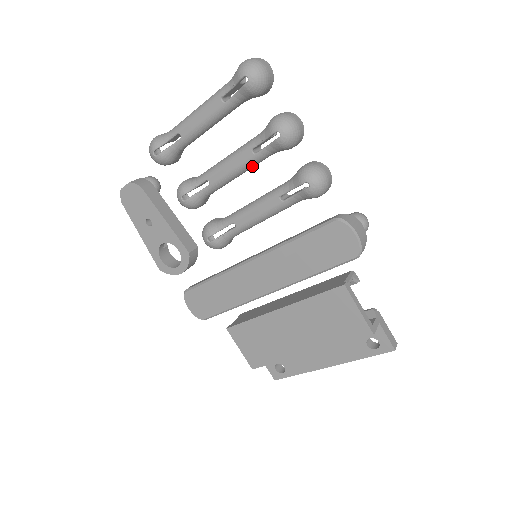
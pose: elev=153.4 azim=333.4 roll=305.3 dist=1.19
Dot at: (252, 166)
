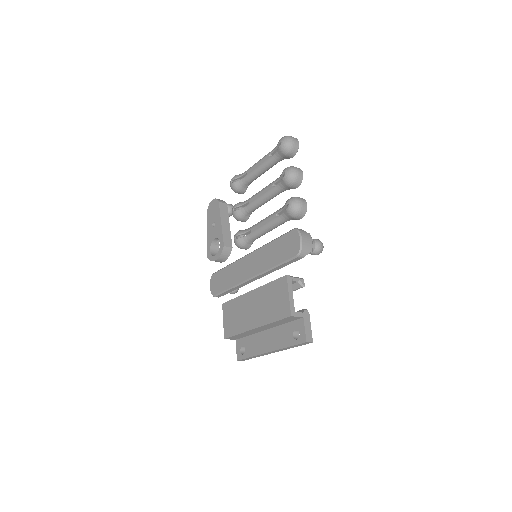
Dot at: (271, 196)
